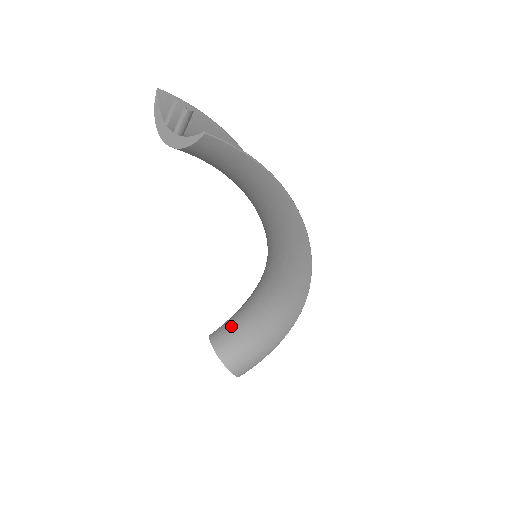
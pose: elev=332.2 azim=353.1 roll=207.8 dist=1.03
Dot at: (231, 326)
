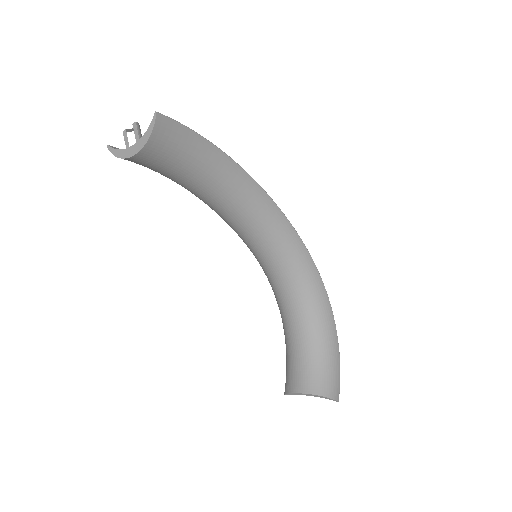
Dot at: (292, 364)
